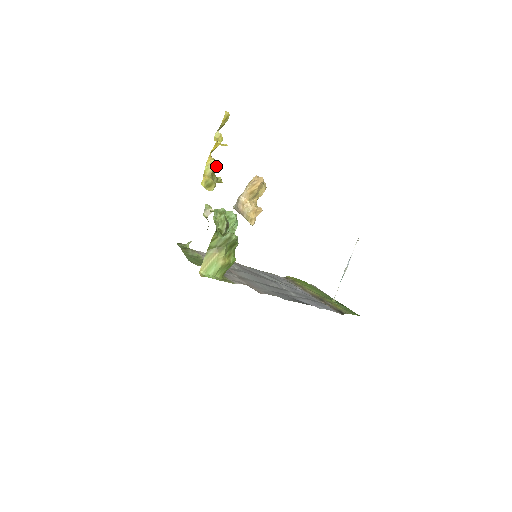
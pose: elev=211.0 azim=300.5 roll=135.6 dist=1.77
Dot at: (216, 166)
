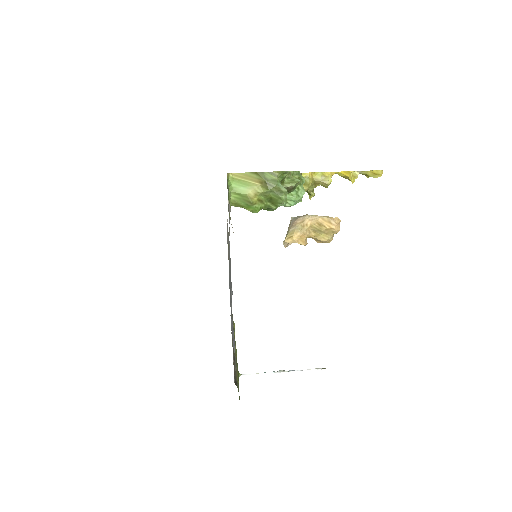
Dot at: (326, 182)
